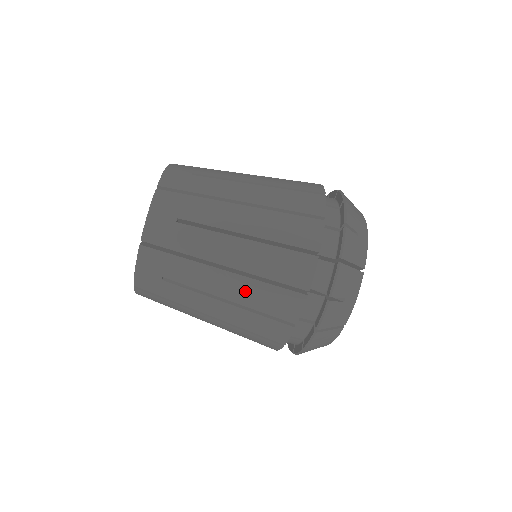
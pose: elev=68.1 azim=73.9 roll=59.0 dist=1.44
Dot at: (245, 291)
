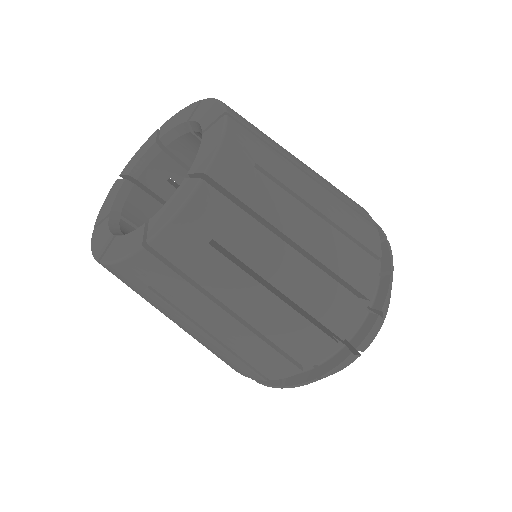
Dot at: (309, 285)
